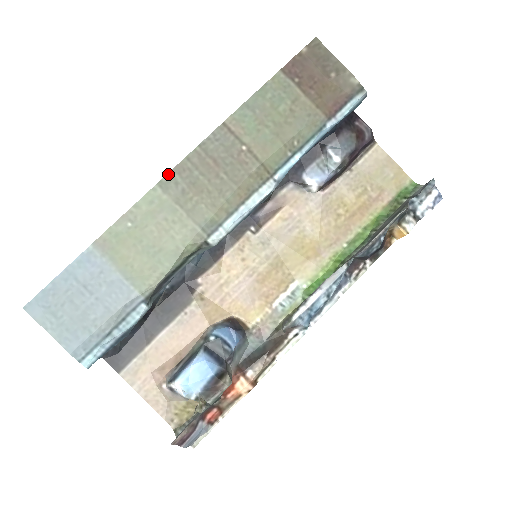
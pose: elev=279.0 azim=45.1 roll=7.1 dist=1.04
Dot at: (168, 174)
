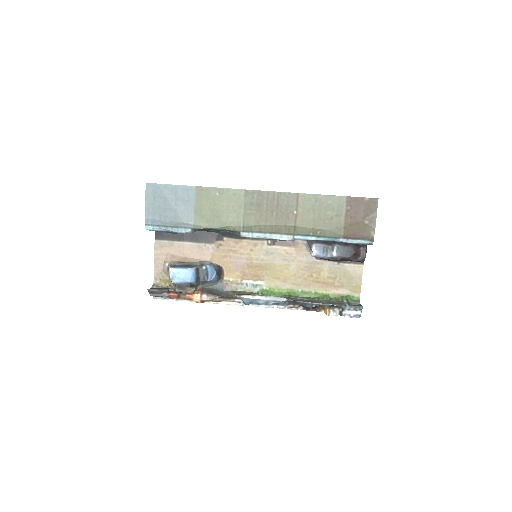
Dot at: (254, 190)
